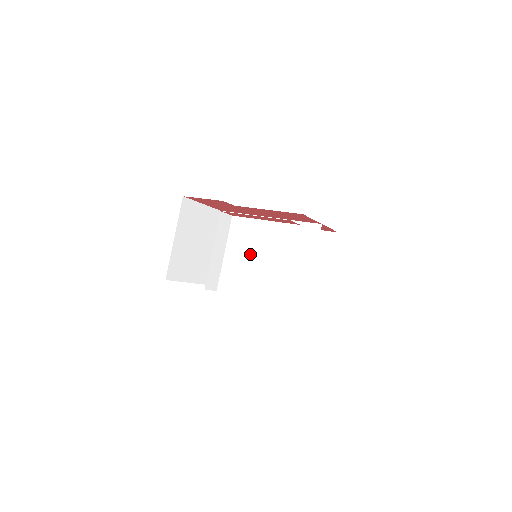
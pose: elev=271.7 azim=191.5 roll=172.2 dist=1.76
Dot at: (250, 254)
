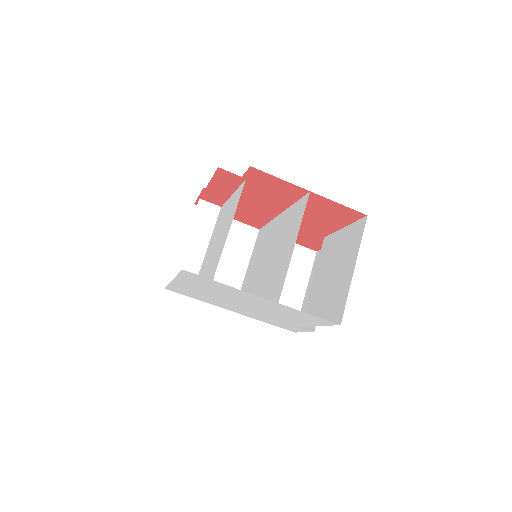
Dot at: (216, 236)
